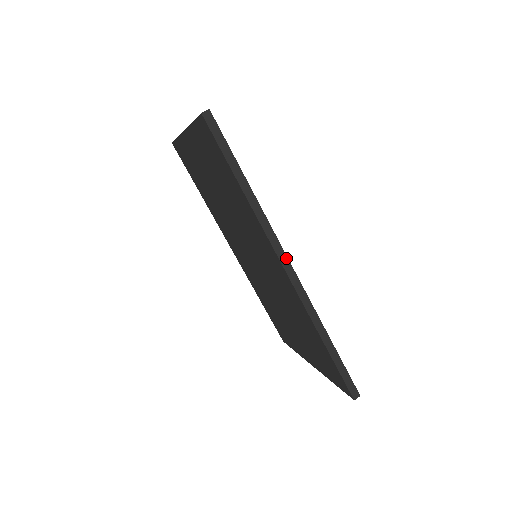
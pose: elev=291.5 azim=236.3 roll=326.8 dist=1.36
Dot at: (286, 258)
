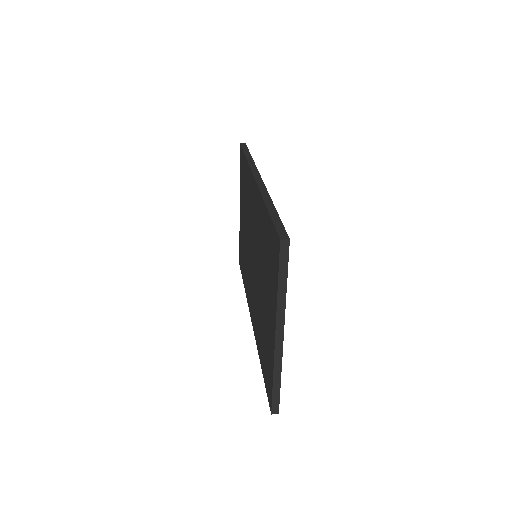
Dot at: (259, 175)
